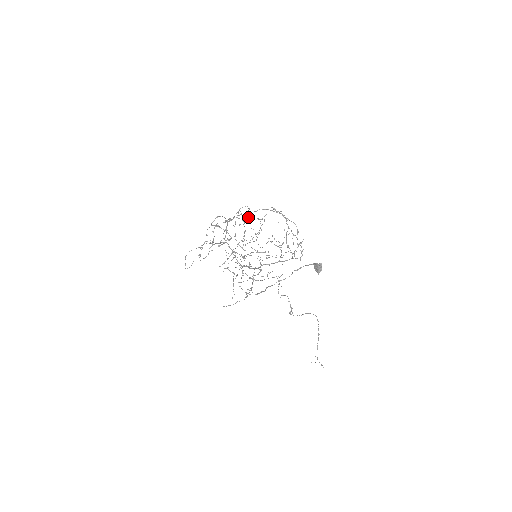
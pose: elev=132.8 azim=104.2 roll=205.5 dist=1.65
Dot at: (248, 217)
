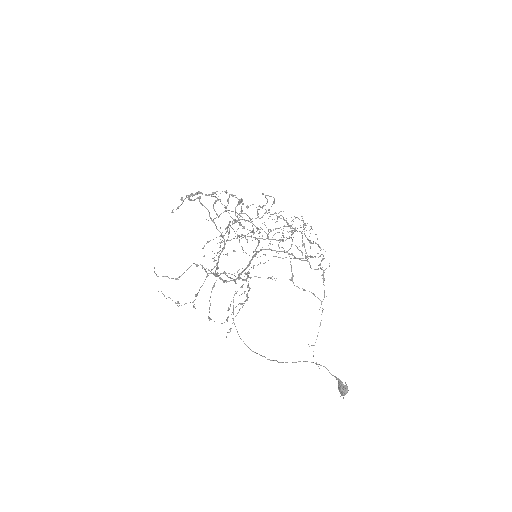
Dot at: (250, 218)
